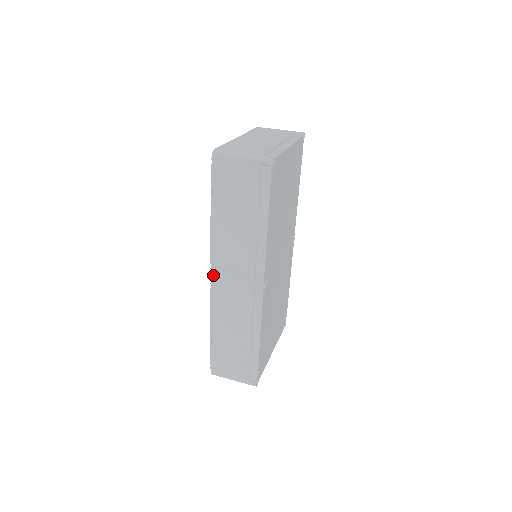
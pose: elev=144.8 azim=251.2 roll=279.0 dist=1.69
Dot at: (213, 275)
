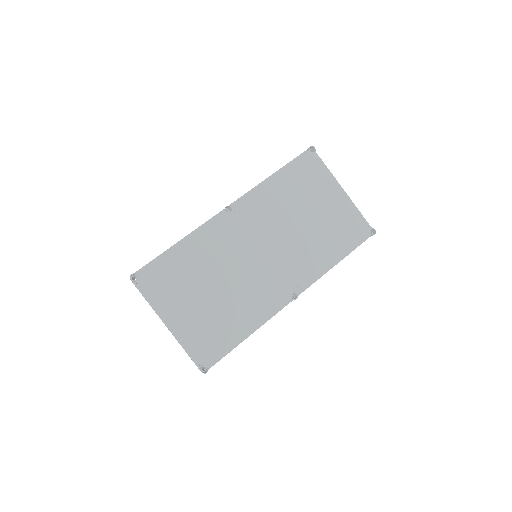
Dot at: occluded
